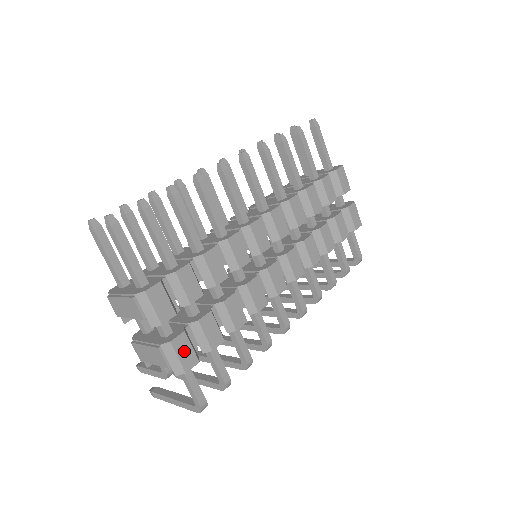
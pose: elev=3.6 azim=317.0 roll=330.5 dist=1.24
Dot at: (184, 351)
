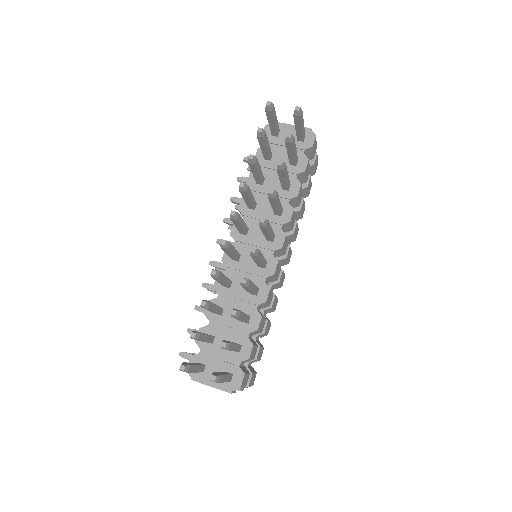
Dot at: (252, 380)
